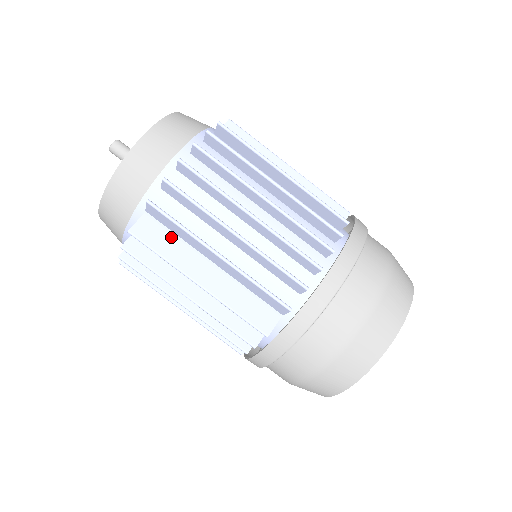
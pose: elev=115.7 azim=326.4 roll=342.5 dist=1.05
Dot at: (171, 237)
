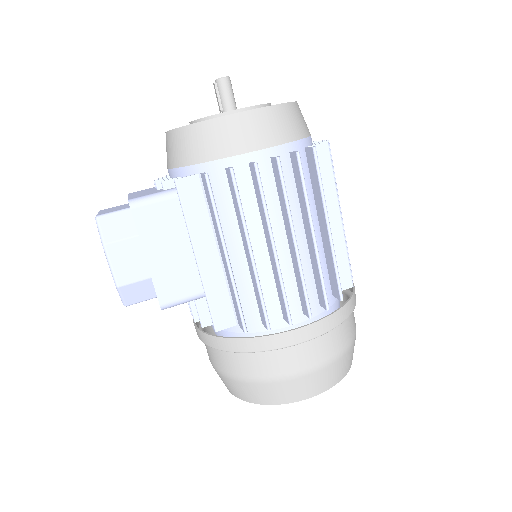
Dot at: occluded
